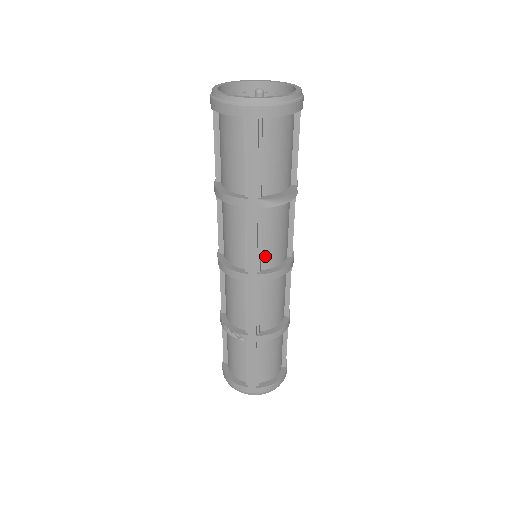
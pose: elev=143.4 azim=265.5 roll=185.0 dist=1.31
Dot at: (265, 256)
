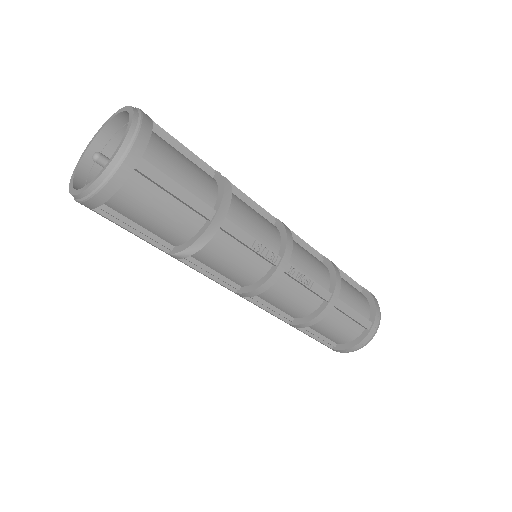
Dot at: (233, 279)
